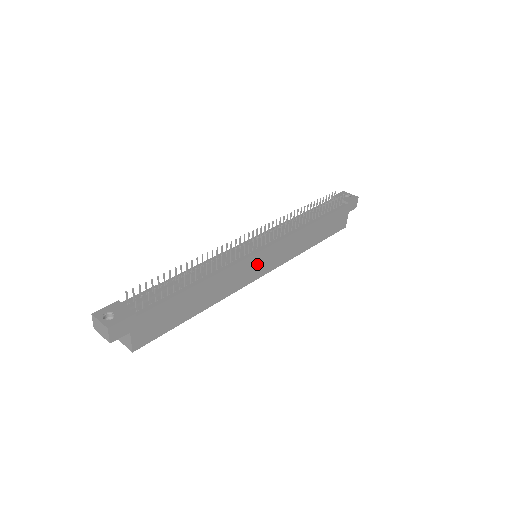
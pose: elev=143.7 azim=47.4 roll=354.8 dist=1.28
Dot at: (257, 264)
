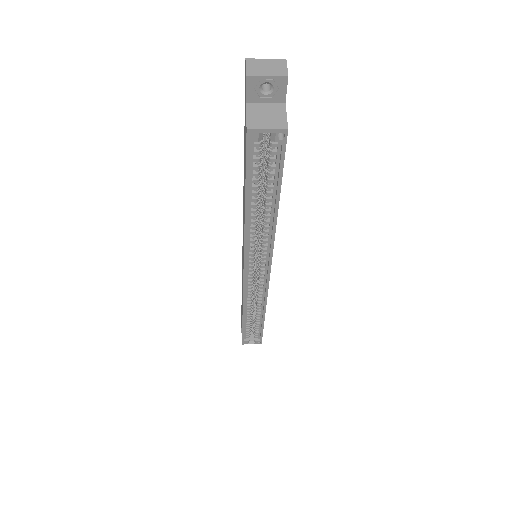
Dot at: occluded
